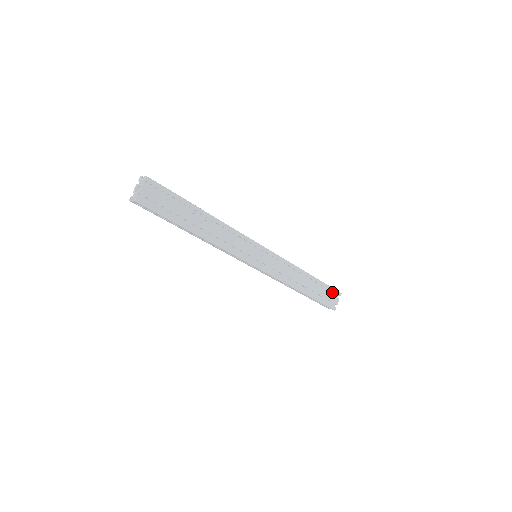
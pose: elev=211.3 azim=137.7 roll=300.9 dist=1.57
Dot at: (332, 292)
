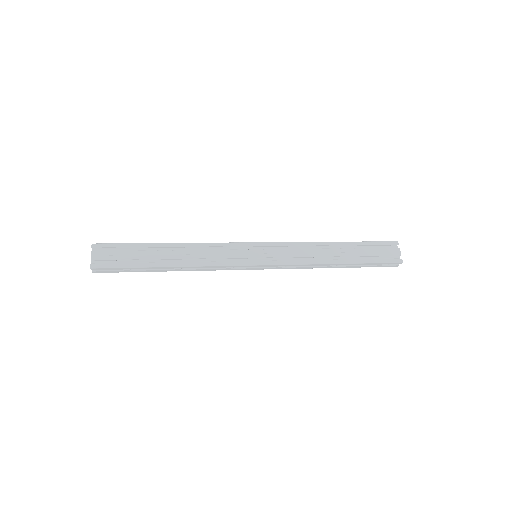
Dot at: (384, 246)
